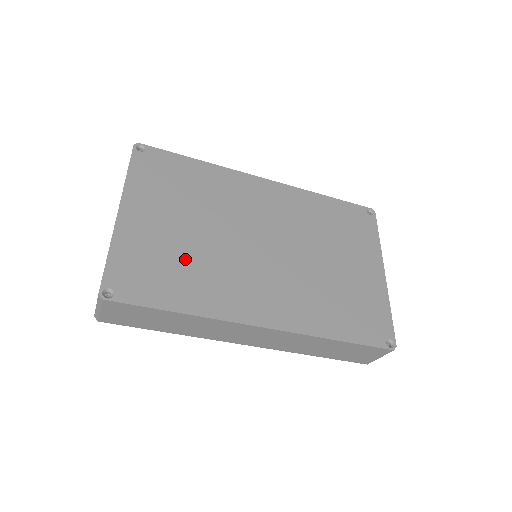
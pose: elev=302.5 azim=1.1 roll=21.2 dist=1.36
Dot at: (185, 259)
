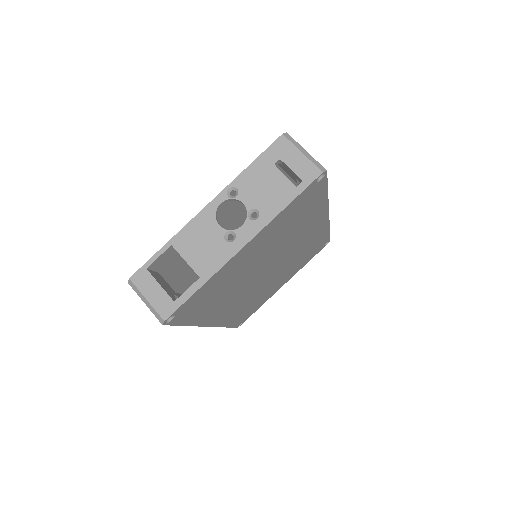
Dot at: (230, 287)
